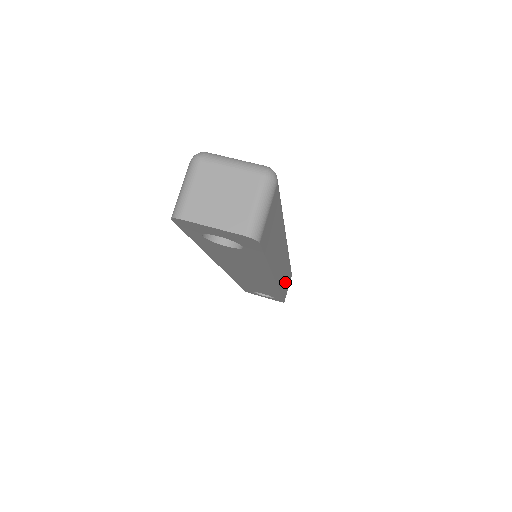
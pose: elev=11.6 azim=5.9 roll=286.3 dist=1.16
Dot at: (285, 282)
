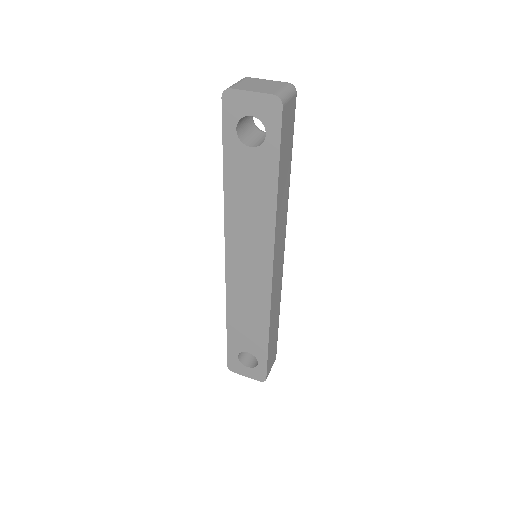
Dot at: (273, 328)
